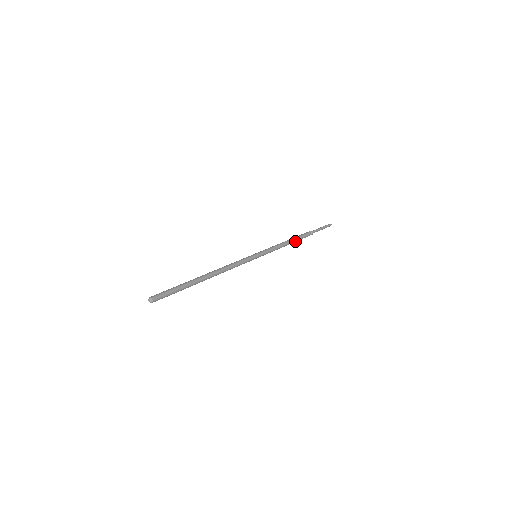
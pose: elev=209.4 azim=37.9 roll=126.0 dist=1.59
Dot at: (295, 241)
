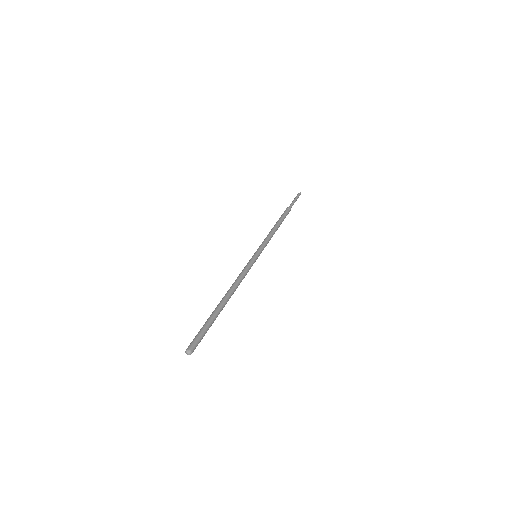
Dot at: occluded
